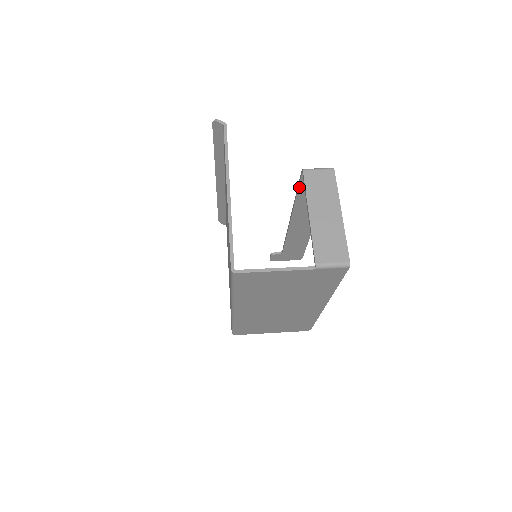
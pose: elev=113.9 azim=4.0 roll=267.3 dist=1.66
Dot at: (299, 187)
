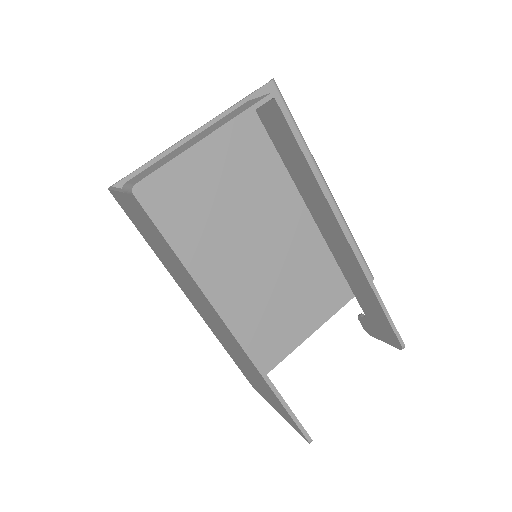
Dot at: (273, 141)
